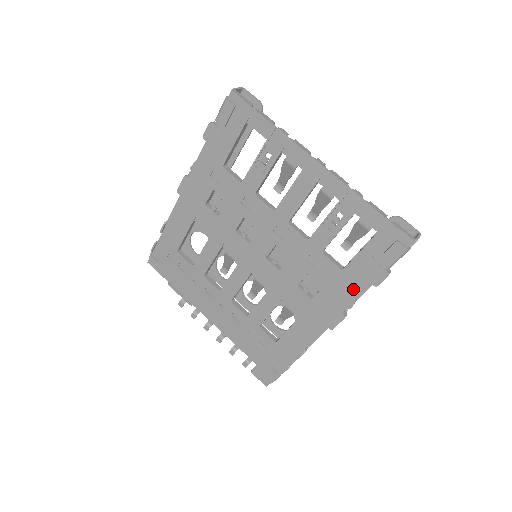
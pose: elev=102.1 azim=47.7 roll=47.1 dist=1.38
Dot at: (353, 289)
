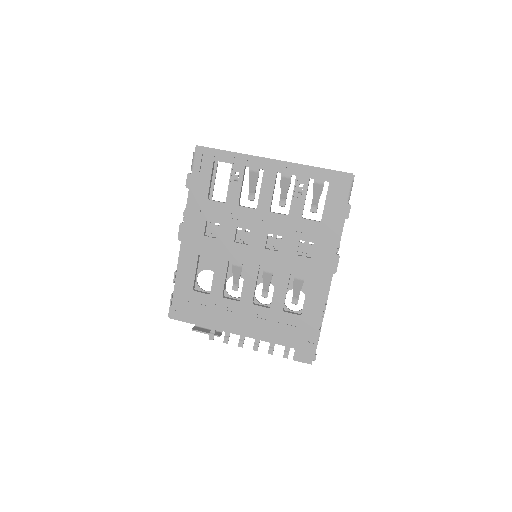
Dot at: (334, 231)
